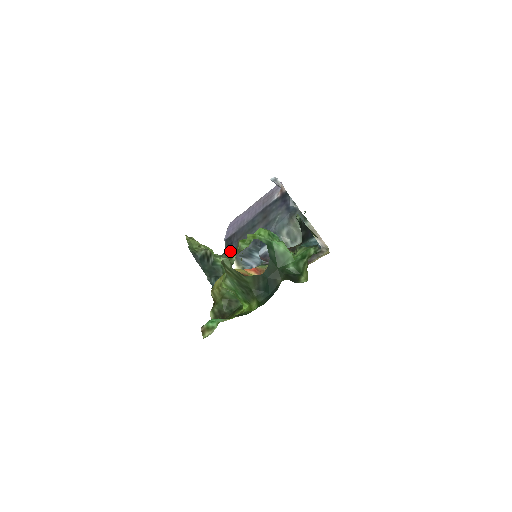
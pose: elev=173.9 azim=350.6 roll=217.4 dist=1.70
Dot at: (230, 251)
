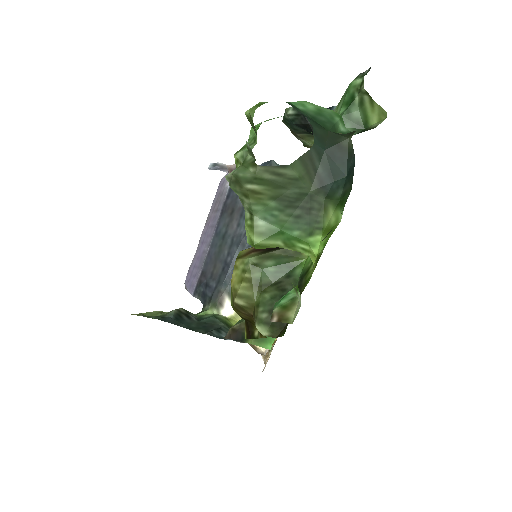
Dot at: (211, 293)
